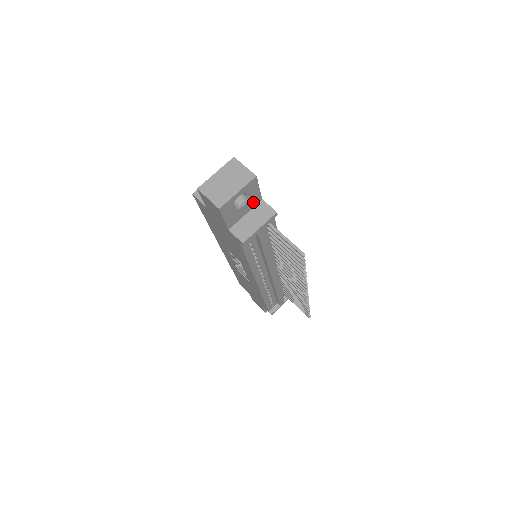
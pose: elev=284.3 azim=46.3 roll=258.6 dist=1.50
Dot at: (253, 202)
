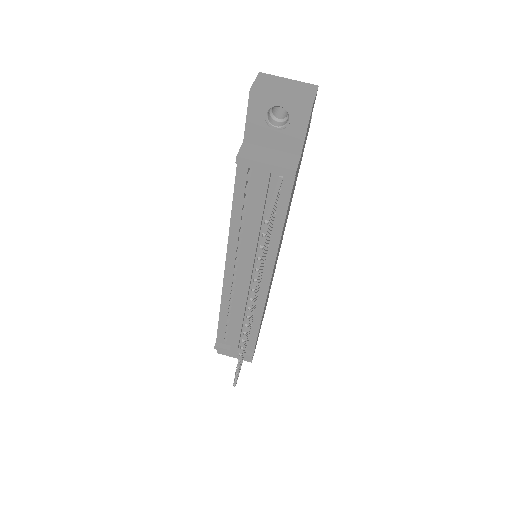
Dot at: (289, 143)
